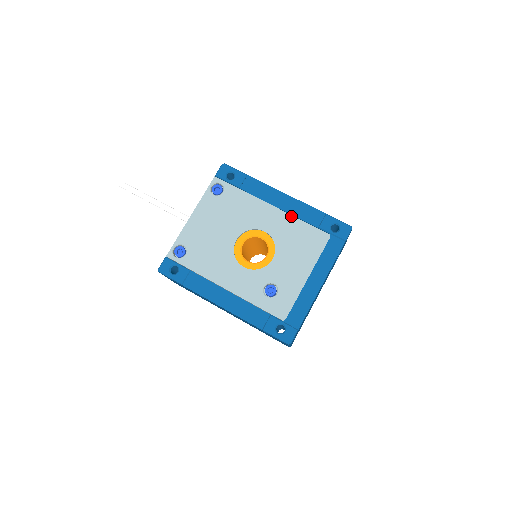
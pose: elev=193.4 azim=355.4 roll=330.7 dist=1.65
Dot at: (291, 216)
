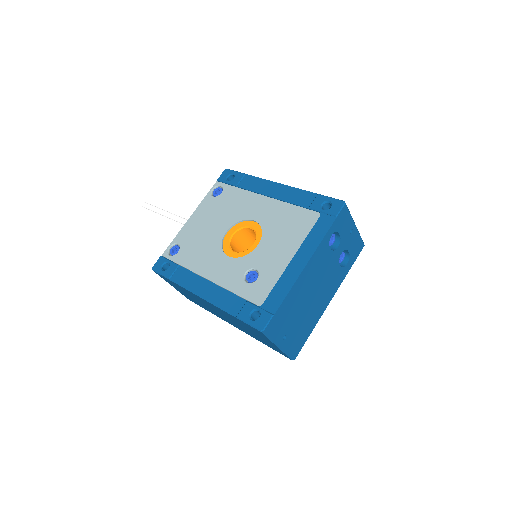
Dot at: (282, 202)
